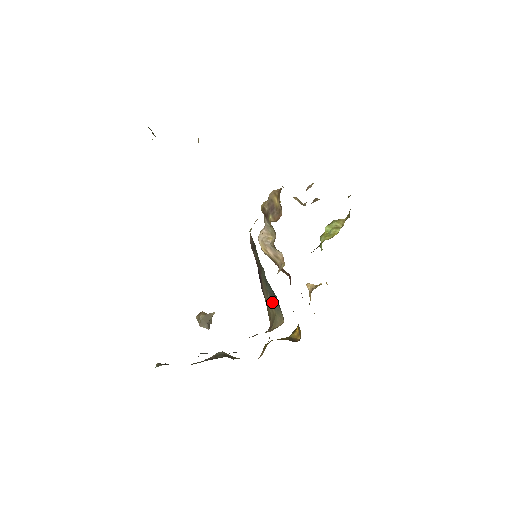
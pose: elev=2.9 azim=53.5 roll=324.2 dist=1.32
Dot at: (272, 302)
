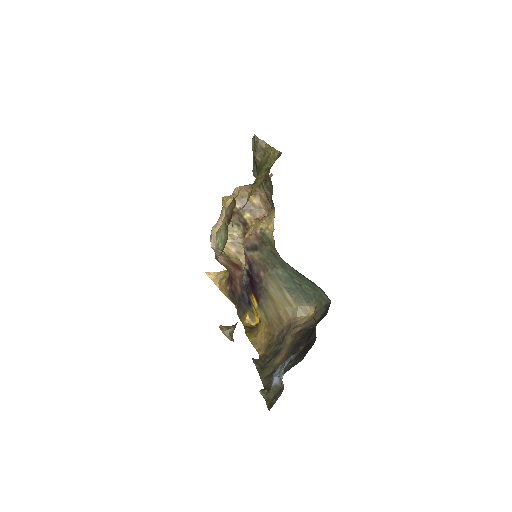
Dot at: (292, 296)
